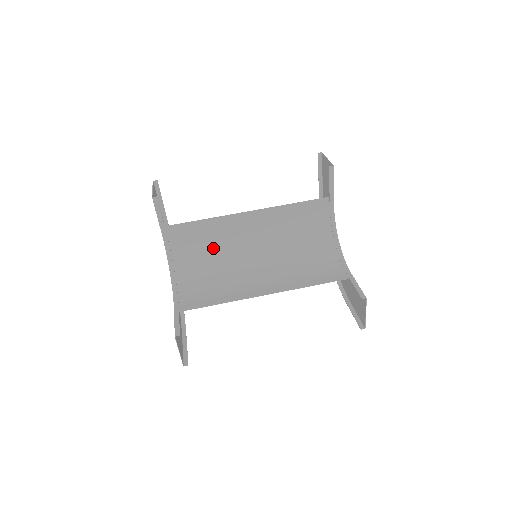
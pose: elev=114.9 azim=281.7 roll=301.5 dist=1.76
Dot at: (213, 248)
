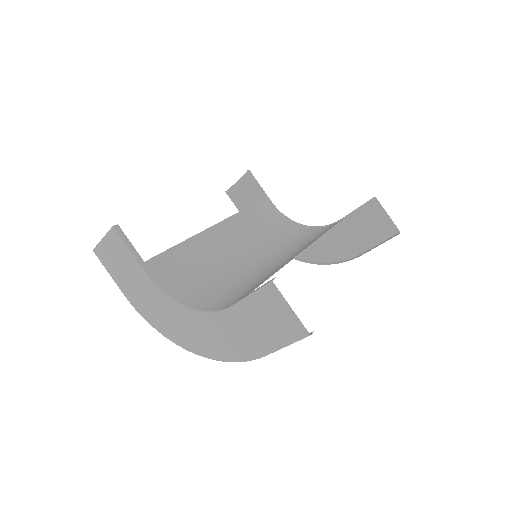
Dot at: (210, 270)
